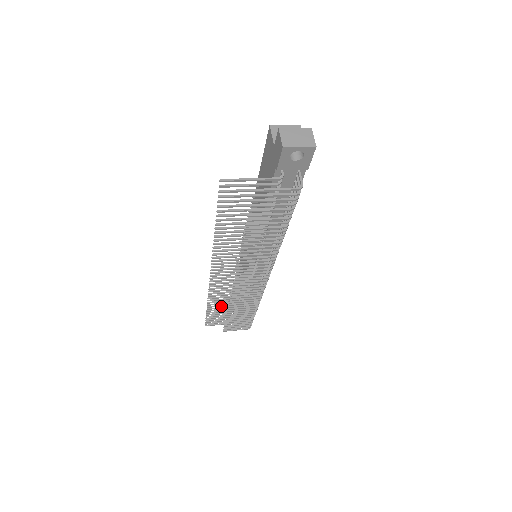
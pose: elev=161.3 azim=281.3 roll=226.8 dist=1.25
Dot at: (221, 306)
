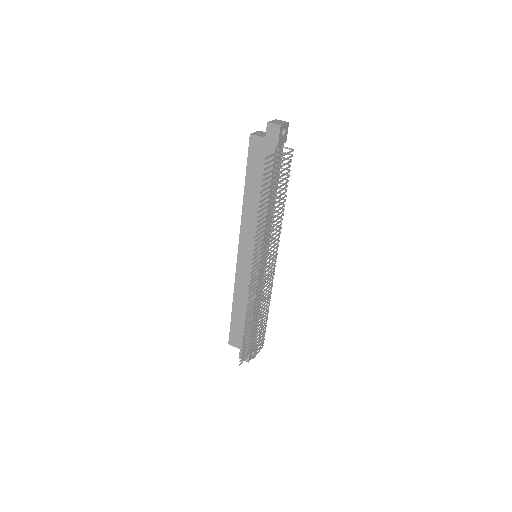
Dot at: occluded
